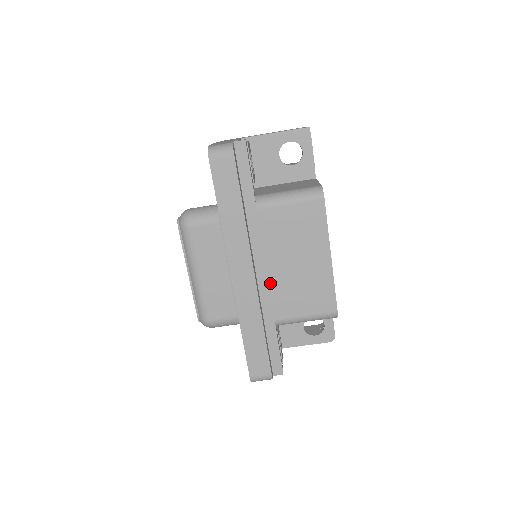
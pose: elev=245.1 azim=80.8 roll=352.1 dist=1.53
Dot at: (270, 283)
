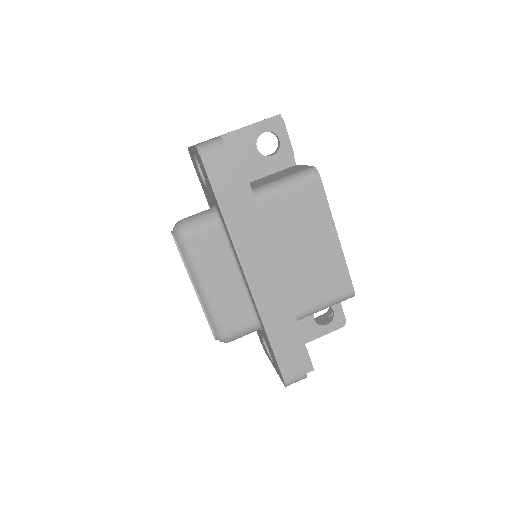
Dot at: (284, 277)
